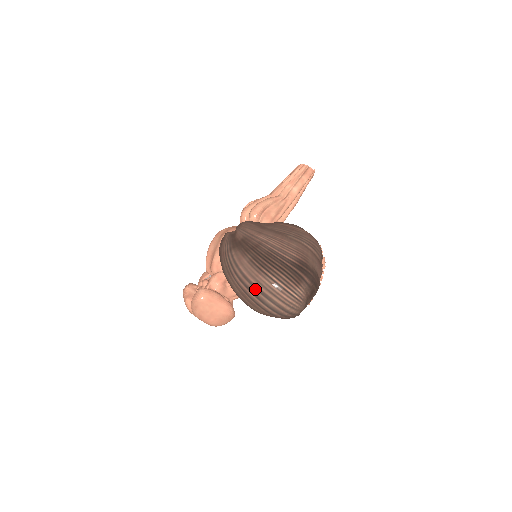
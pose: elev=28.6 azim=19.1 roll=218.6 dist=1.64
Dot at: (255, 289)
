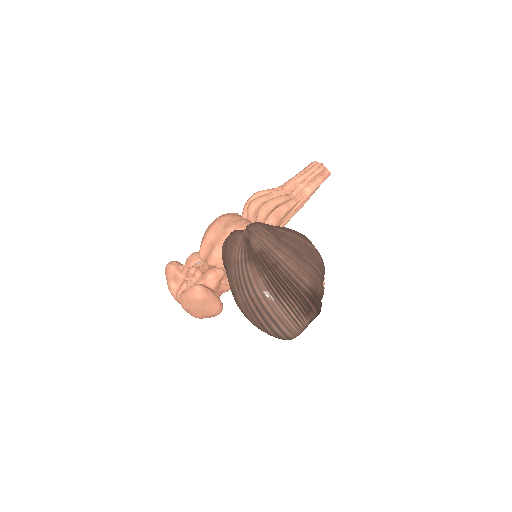
Dot at: (265, 313)
